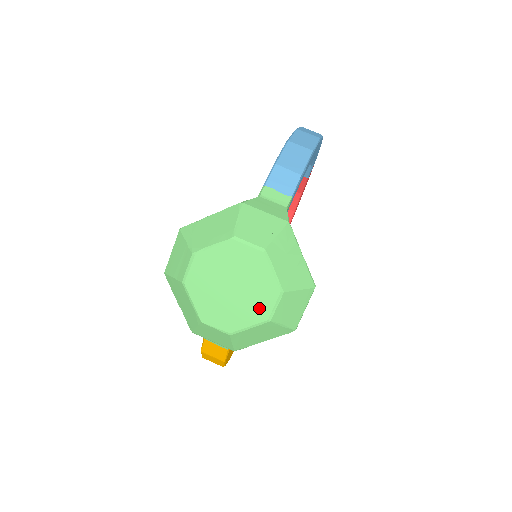
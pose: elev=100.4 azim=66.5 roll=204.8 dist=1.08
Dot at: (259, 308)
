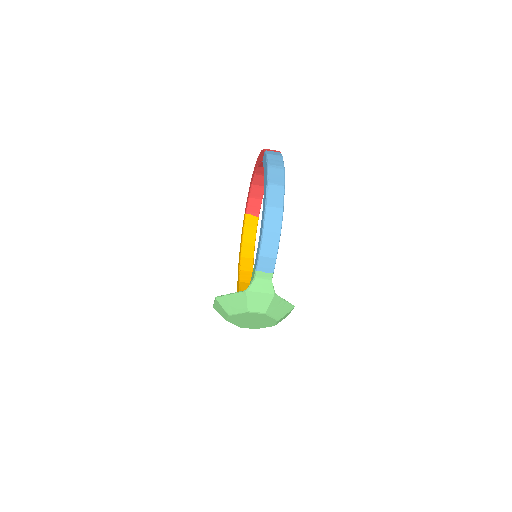
Dot at: (268, 324)
